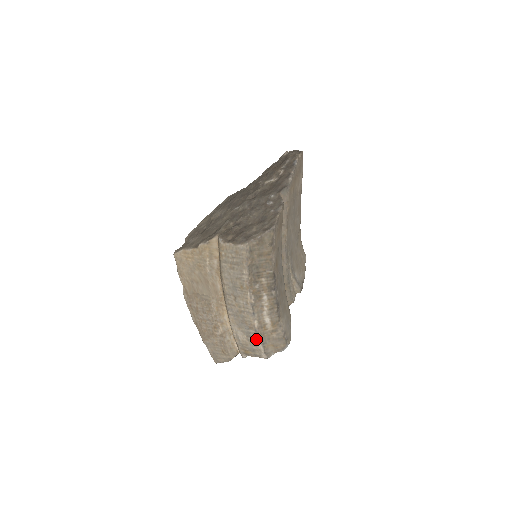
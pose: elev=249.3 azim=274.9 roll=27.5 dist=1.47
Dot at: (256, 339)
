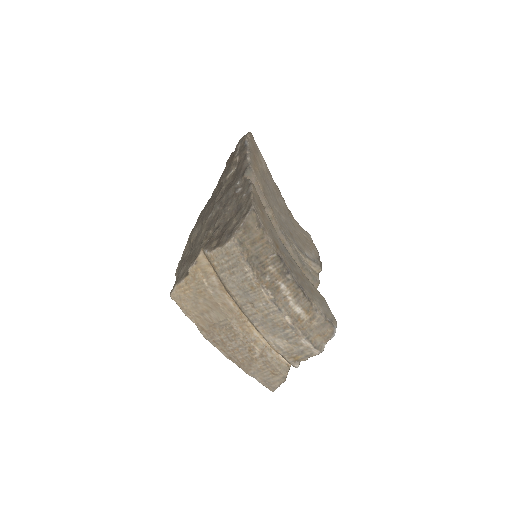
Dot at: (297, 337)
